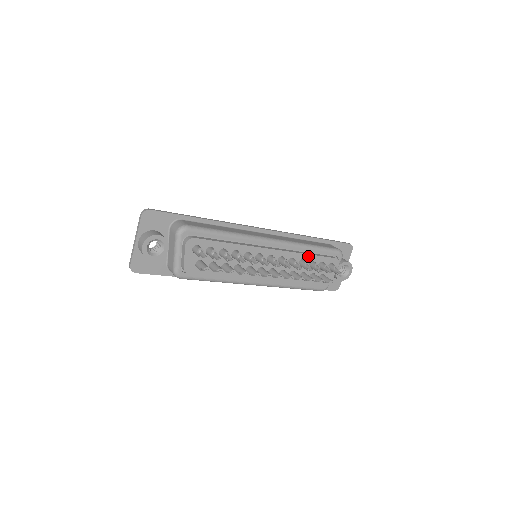
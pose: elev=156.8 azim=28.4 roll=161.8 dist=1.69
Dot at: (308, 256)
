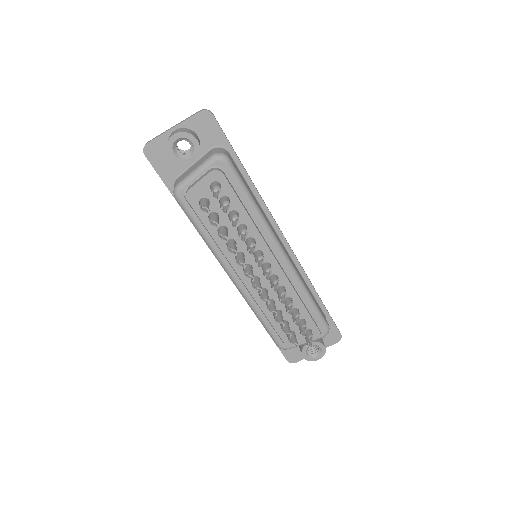
Dot at: (299, 301)
